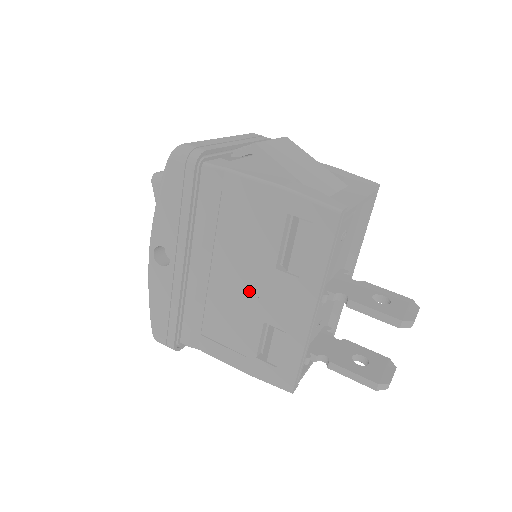
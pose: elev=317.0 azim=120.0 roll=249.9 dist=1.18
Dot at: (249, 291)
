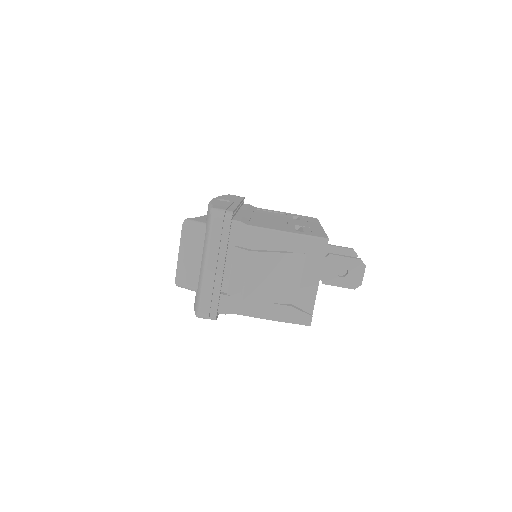
Dot at: occluded
